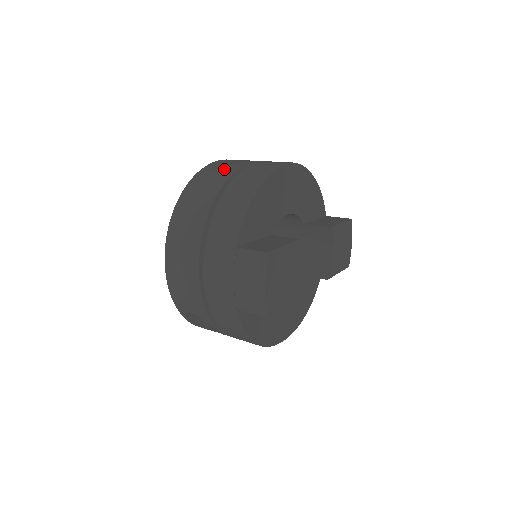
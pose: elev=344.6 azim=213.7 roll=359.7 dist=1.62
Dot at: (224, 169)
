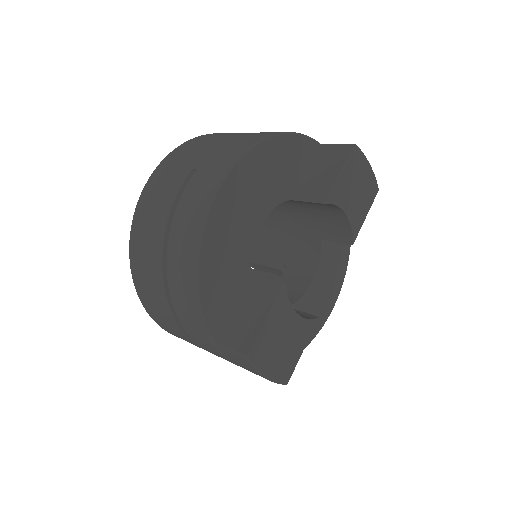
Dot at: (153, 221)
